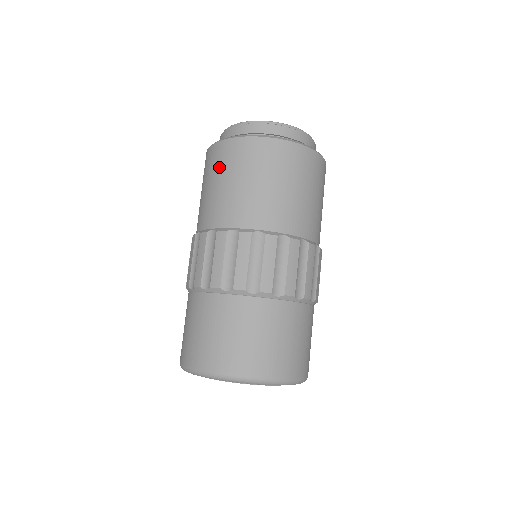
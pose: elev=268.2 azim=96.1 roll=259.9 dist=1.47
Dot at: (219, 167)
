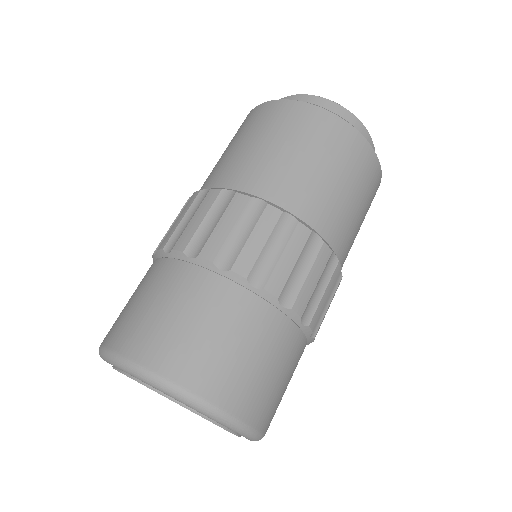
Dot at: (267, 125)
